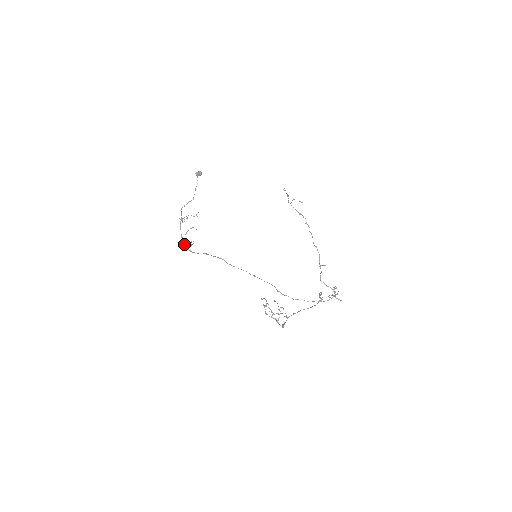
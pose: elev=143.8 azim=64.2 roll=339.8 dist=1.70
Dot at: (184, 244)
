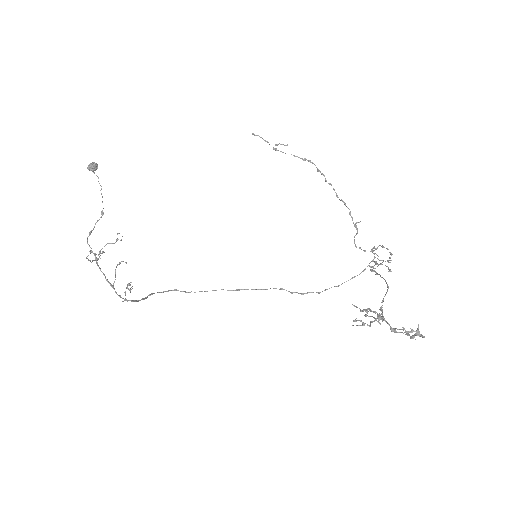
Dot at: (119, 295)
